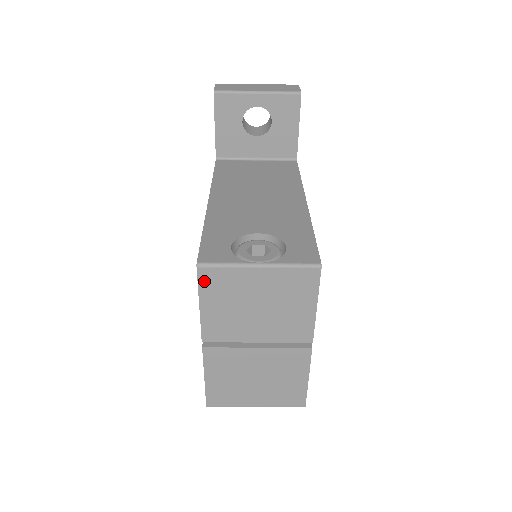
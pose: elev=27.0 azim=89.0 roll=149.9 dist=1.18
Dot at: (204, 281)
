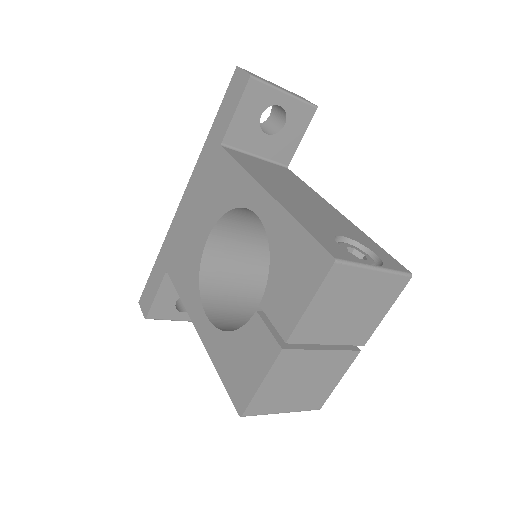
Dot at: (330, 278)
